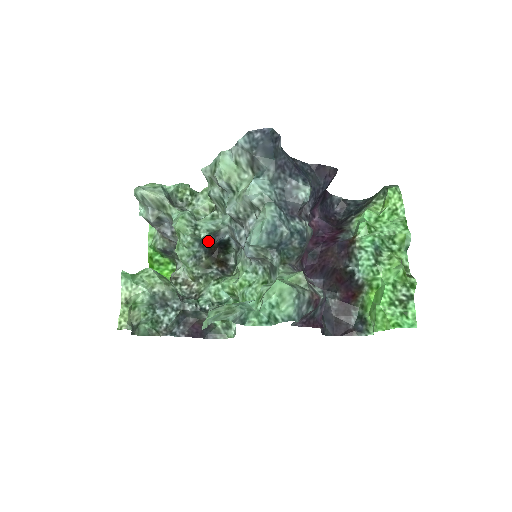
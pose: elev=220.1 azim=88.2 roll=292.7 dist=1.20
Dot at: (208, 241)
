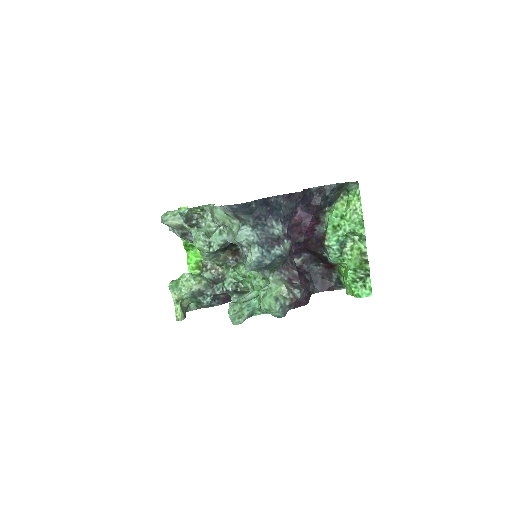
Dot at: (221, 248)
